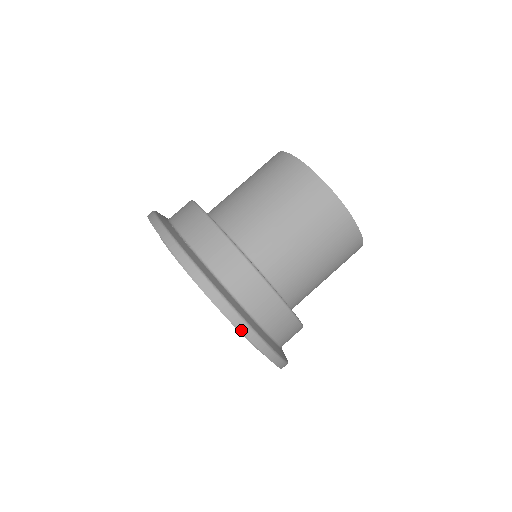
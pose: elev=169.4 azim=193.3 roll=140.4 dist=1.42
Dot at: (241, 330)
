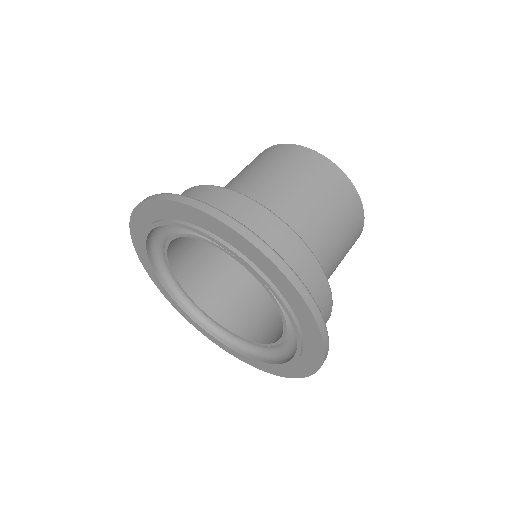
Dot at: (324, 349)
